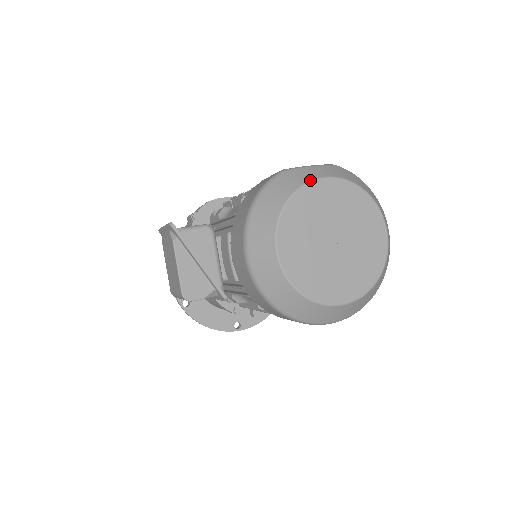
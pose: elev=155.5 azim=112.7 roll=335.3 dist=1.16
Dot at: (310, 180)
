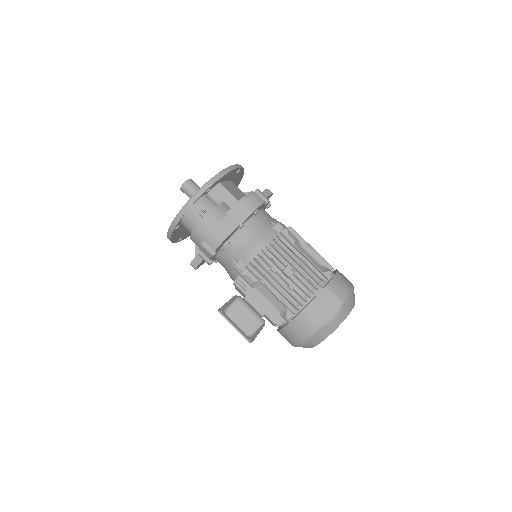
Dot at: occluded
